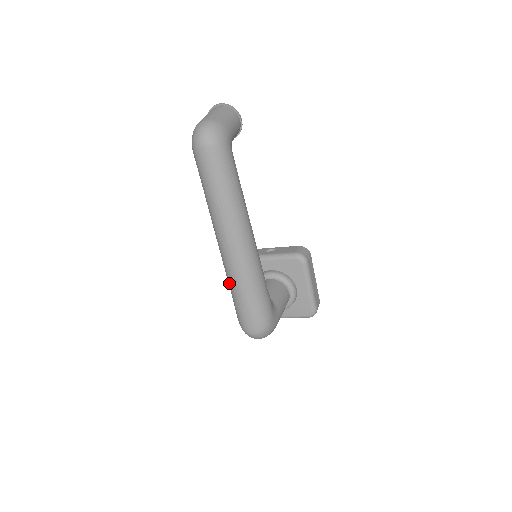
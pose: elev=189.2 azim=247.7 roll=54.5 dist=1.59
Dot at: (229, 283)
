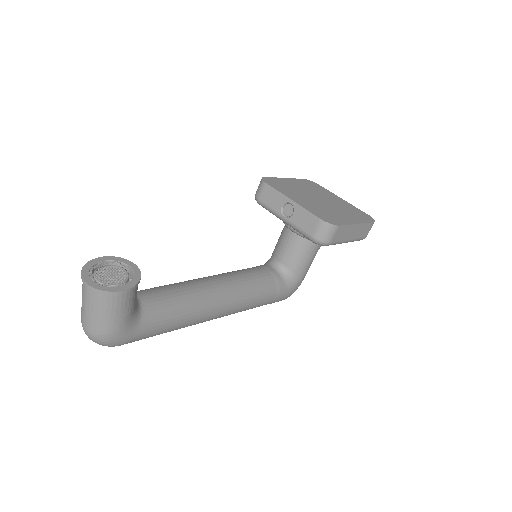
Dot at: occluded
